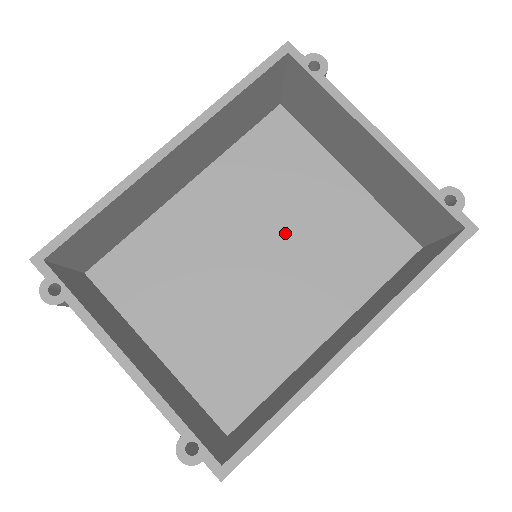
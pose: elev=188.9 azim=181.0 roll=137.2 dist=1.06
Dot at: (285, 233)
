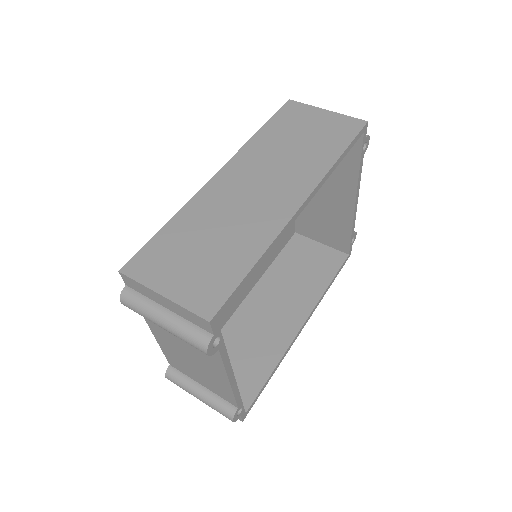
Dot at: occluded
